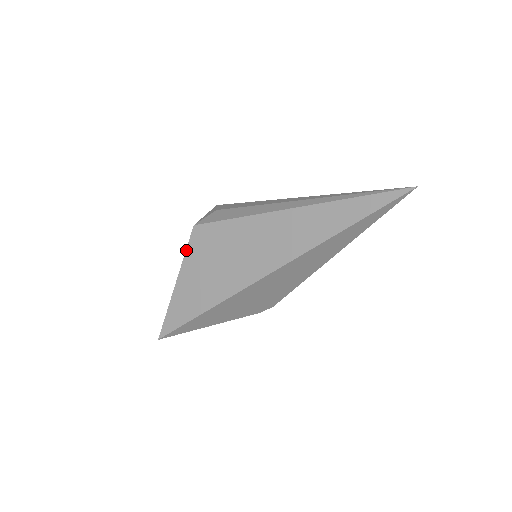
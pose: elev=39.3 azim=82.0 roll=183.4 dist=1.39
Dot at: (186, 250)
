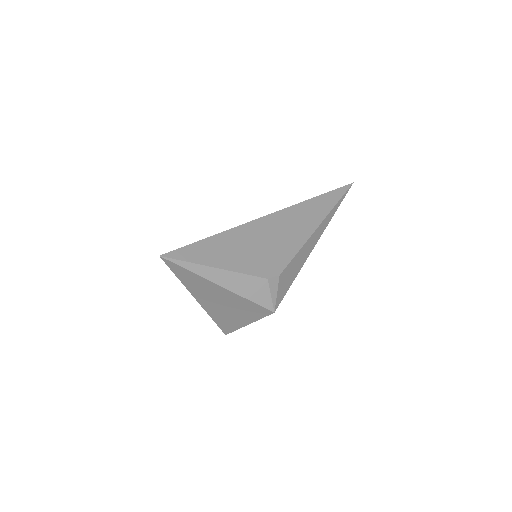
Dot at: occluded
